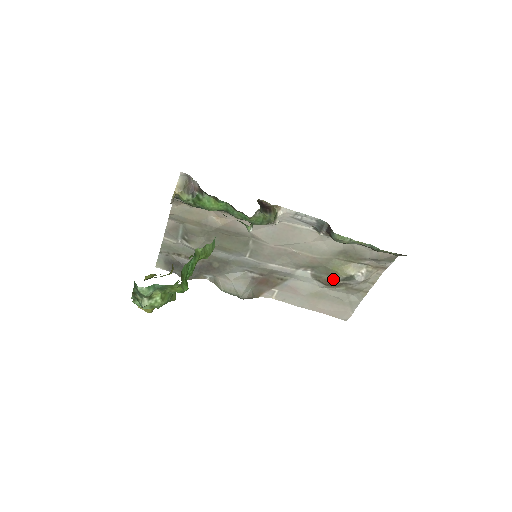
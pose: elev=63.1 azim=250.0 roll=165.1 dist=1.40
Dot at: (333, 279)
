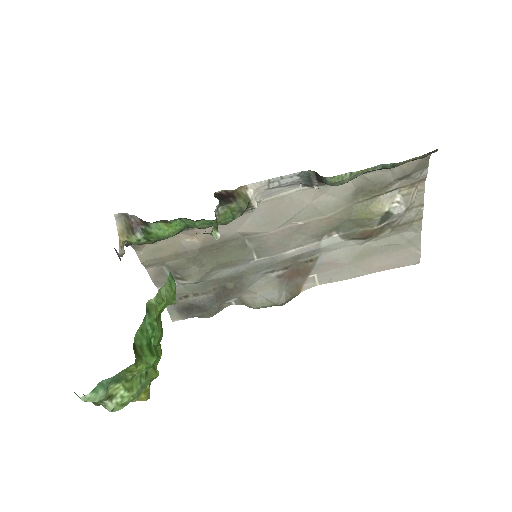
Dot at: (369, 228)
